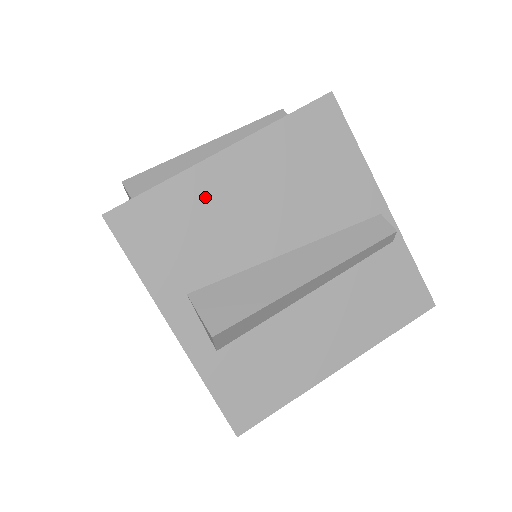
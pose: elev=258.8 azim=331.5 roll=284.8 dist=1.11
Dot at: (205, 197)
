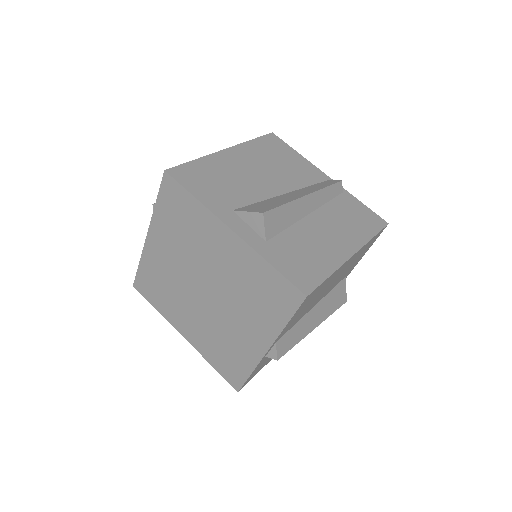
Dot at: (224, 167)
